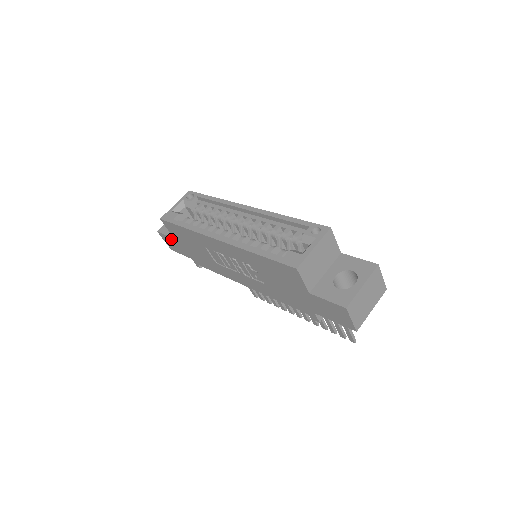
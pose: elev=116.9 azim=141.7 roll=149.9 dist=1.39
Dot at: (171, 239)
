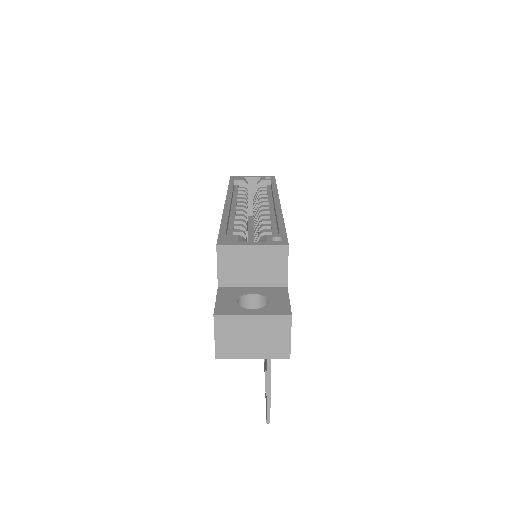
Dot at: occluded
